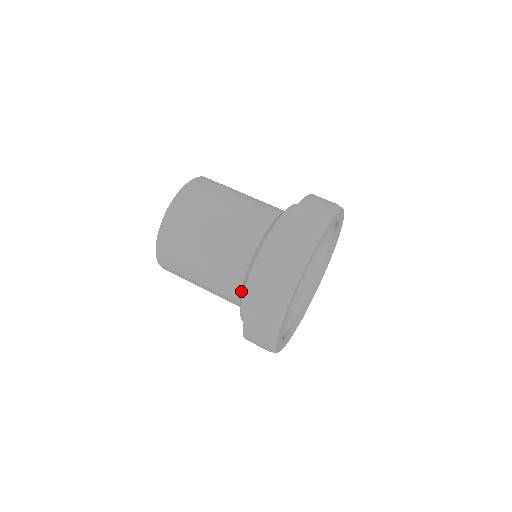
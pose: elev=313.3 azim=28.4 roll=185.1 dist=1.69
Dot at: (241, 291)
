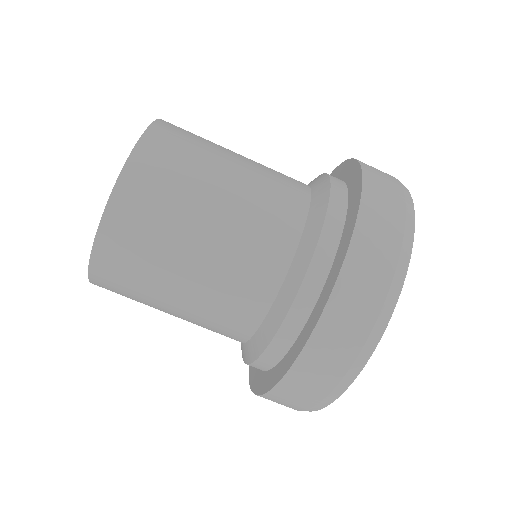
Dot at: (295, 261)
